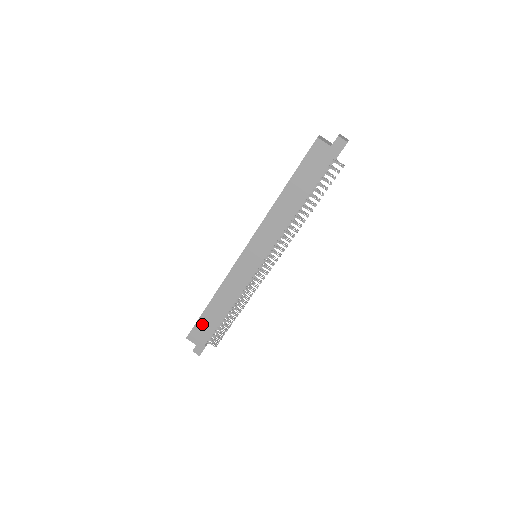
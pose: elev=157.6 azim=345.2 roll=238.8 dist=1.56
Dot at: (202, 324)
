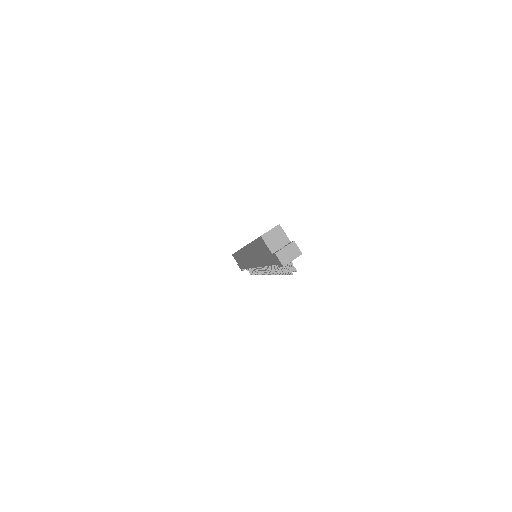
Dot at: occluded
